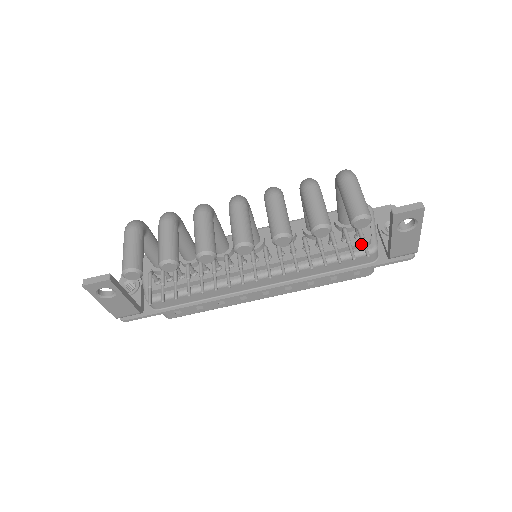
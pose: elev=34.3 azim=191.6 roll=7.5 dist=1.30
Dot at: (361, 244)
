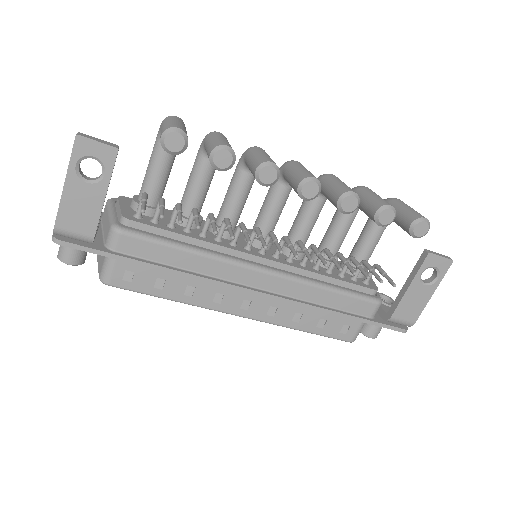
Dot at: (370, 289)
